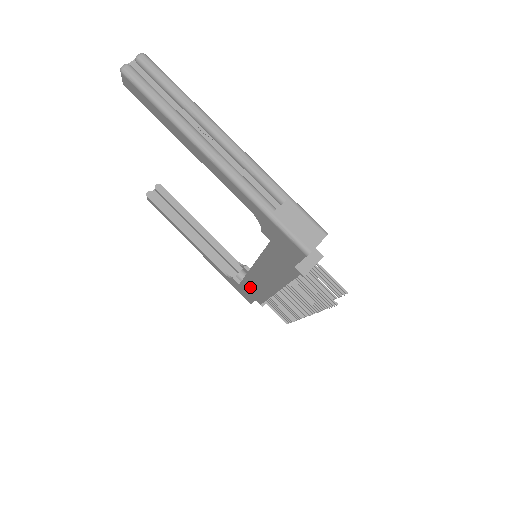
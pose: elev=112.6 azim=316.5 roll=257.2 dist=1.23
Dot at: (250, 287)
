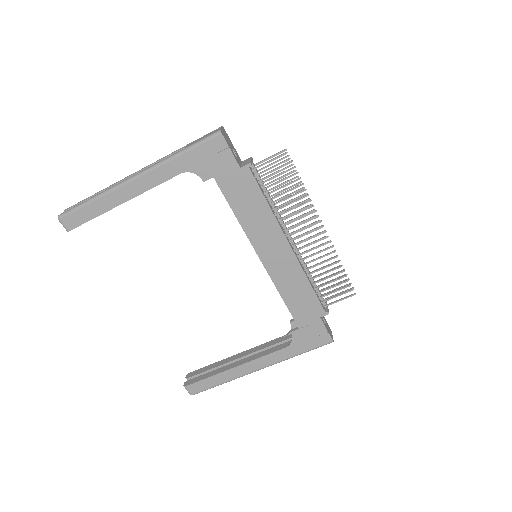
Dot at: (296, 302)
